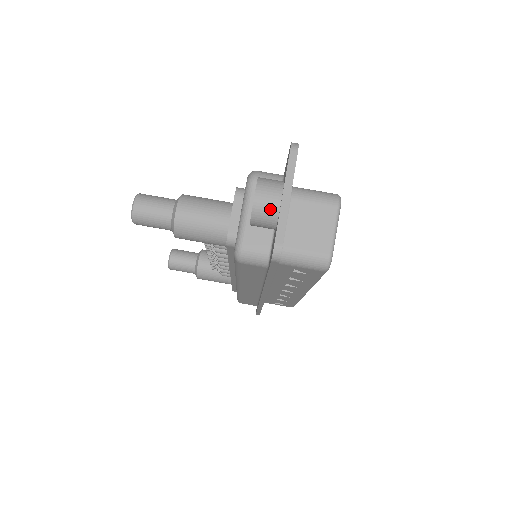
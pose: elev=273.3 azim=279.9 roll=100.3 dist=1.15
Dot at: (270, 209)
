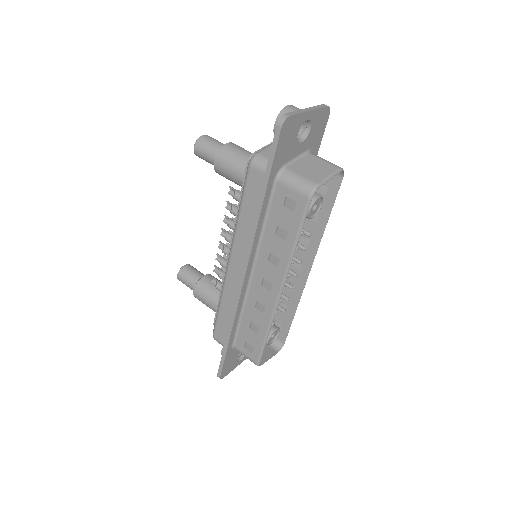
Dot at: occluded
